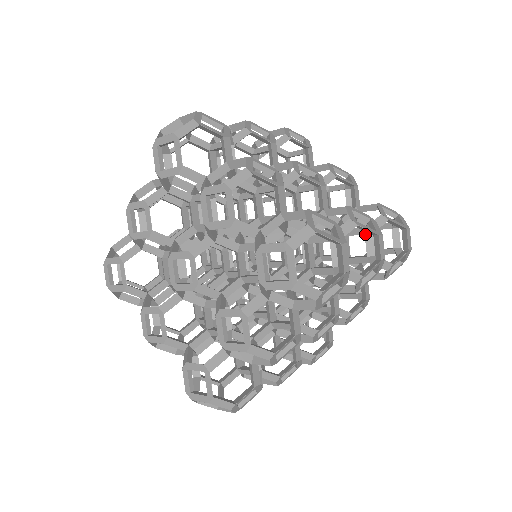
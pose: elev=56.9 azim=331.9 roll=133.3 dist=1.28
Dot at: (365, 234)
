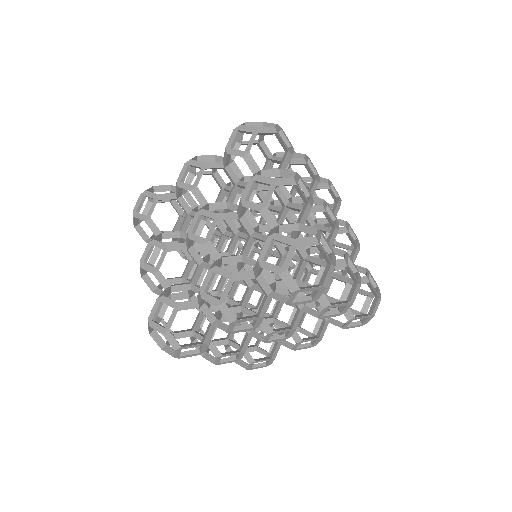
Dot at: (253, 277)
